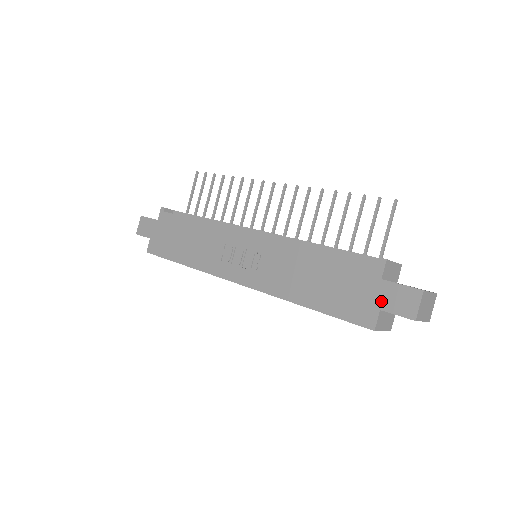
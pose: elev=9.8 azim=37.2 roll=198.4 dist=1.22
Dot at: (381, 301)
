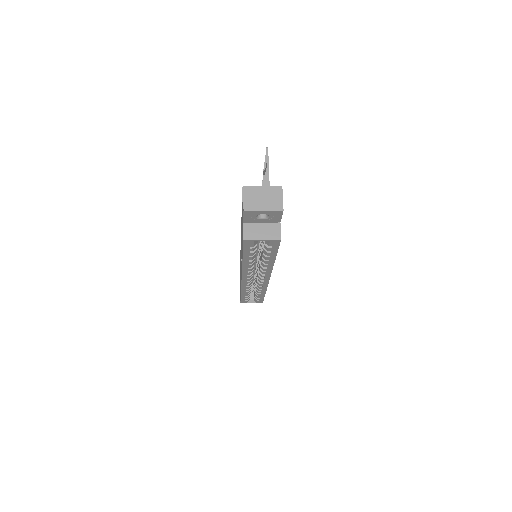
Dot at: occluded
